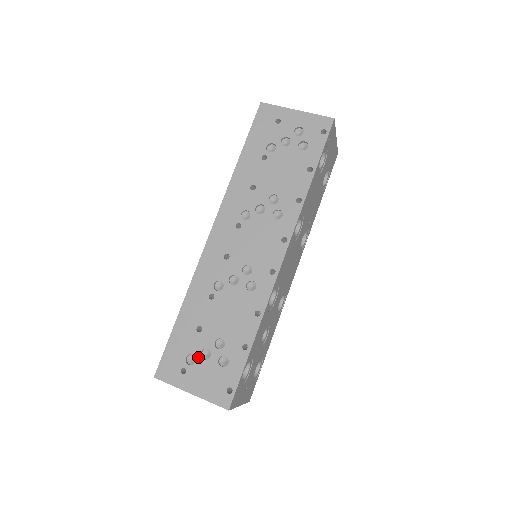
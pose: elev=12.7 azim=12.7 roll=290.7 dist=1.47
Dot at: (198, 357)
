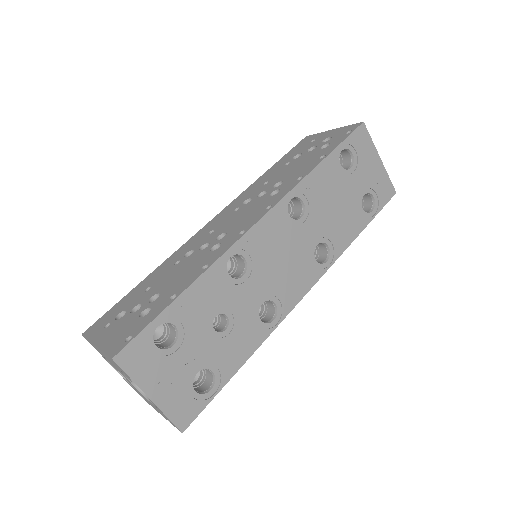
Dot at: (128, 312)
